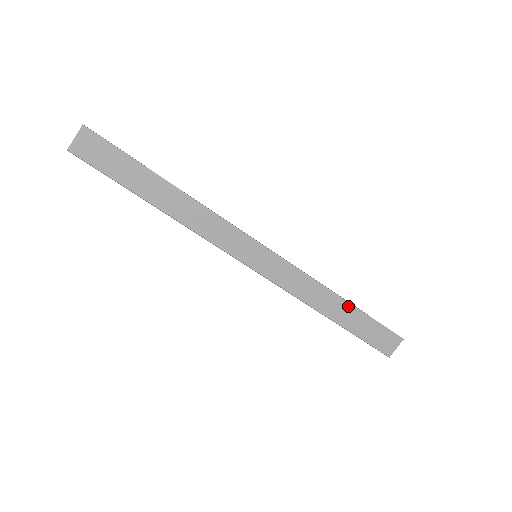
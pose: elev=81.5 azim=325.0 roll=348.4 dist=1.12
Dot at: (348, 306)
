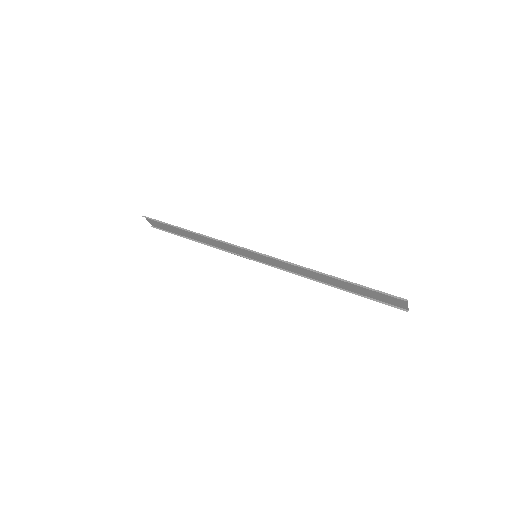
Dot at: (338, 279)
